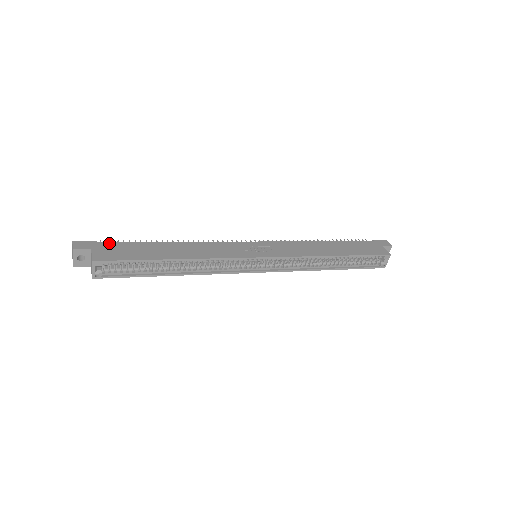
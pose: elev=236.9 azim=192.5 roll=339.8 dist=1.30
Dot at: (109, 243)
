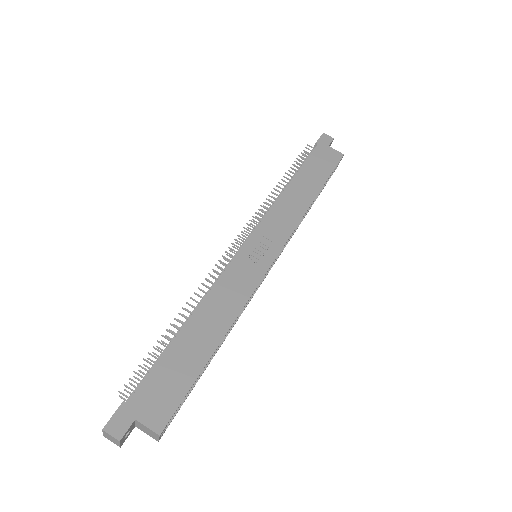
Dot at: (139, 390)
